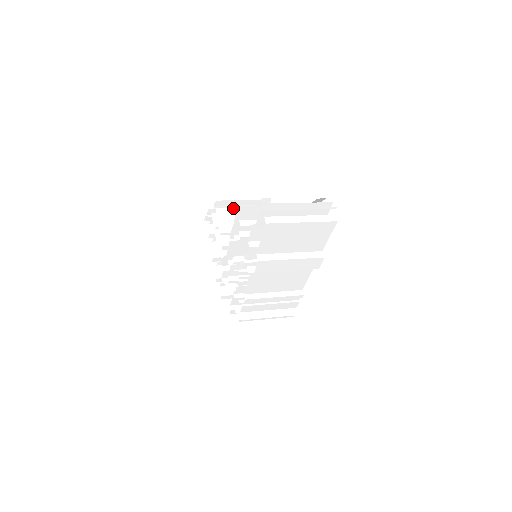
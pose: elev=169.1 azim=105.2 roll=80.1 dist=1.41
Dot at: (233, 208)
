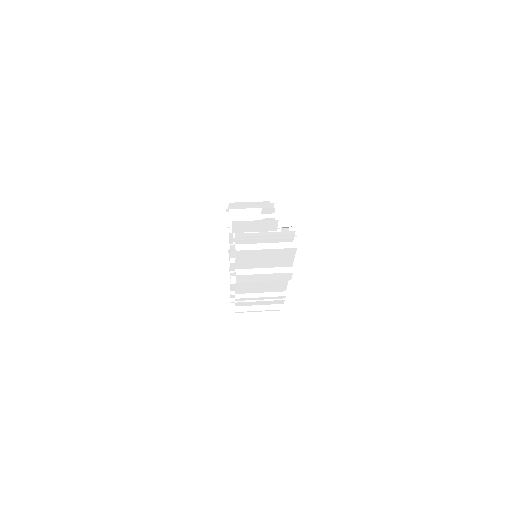
Dot at: (245, 209)
